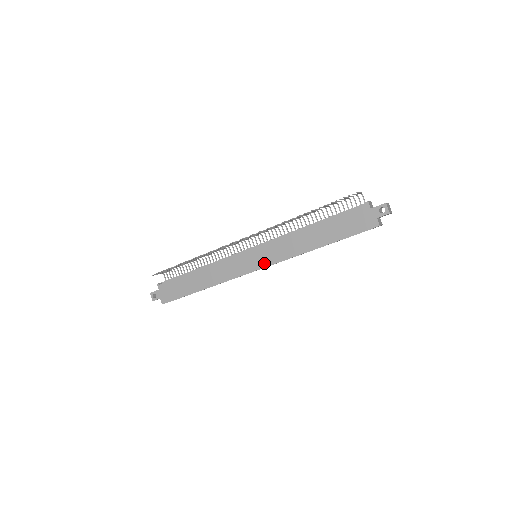
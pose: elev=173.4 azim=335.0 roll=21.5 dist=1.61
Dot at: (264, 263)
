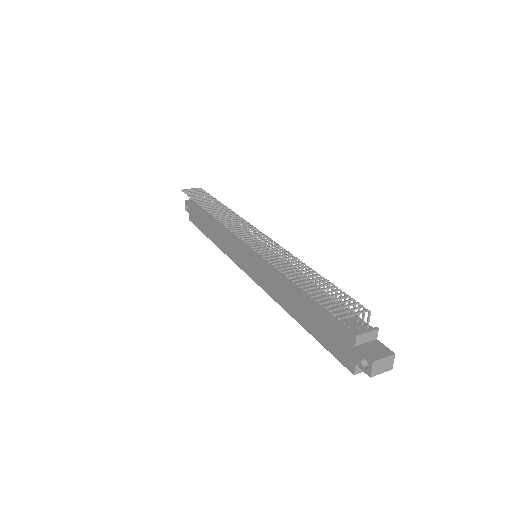
Dot at: (252, 275)
